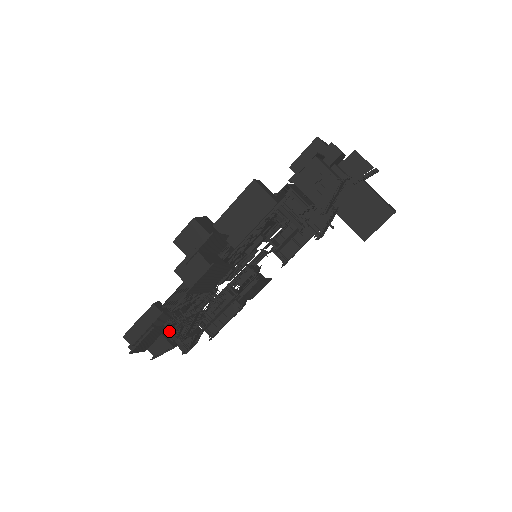
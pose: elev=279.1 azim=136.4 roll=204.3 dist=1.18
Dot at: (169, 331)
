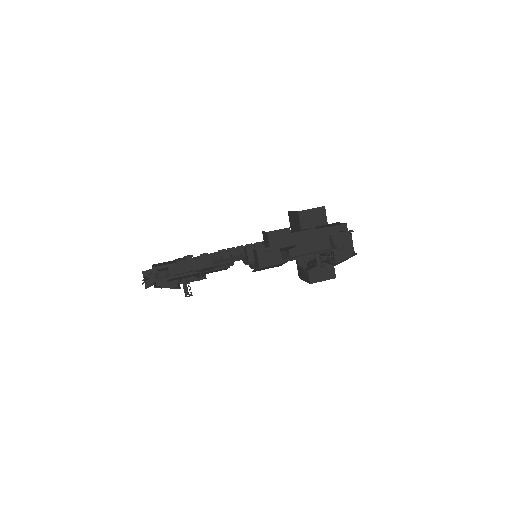
Dot at: occluded
